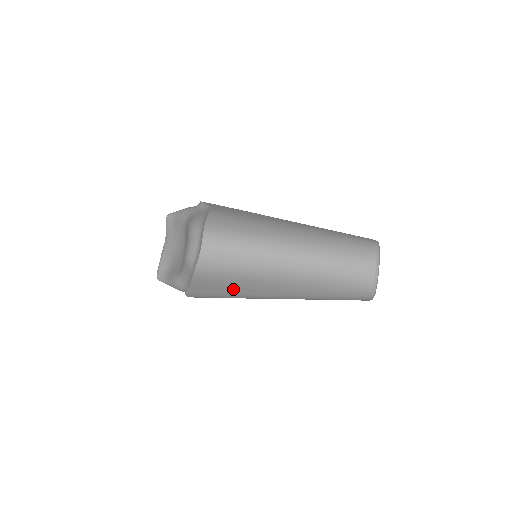
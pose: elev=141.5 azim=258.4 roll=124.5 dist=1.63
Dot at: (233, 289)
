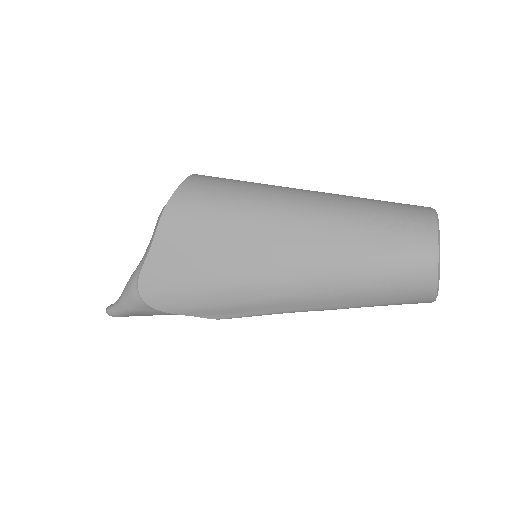
Dot at: (213, 251)
